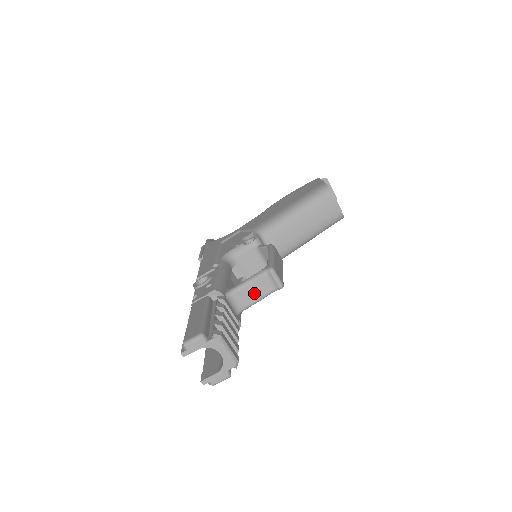
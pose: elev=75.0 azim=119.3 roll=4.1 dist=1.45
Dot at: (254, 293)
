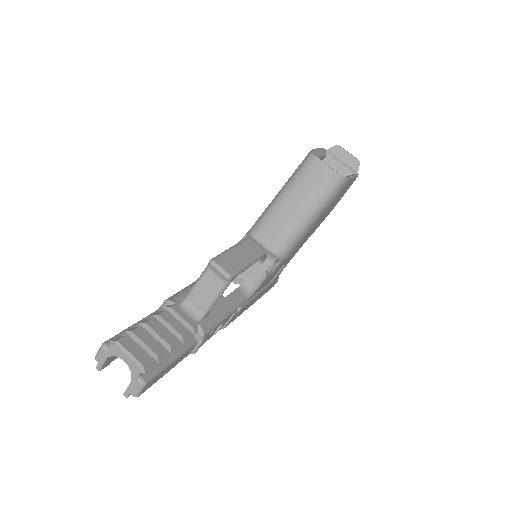
Dot at: (206, 292)
